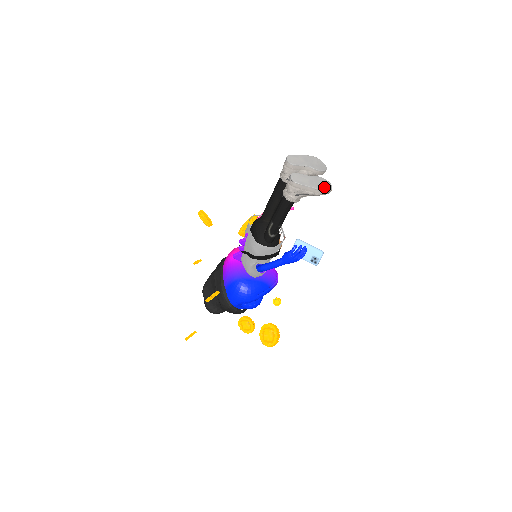
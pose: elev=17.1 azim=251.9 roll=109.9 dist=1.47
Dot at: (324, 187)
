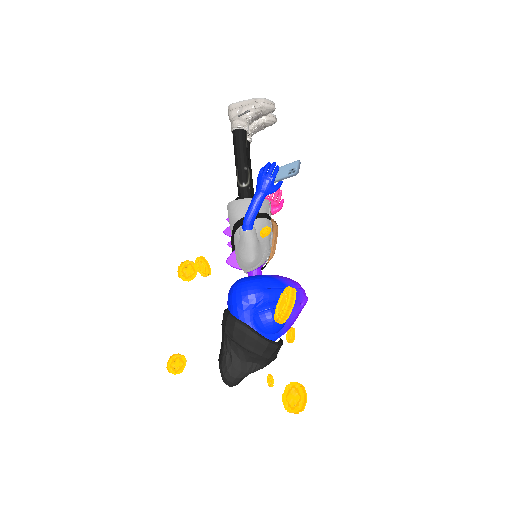
Dot at: (262, 100)
